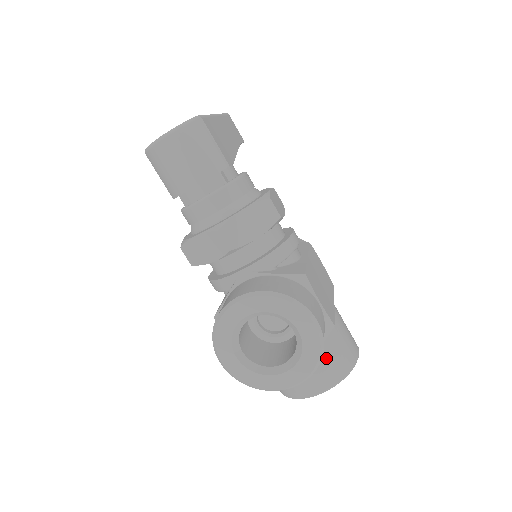
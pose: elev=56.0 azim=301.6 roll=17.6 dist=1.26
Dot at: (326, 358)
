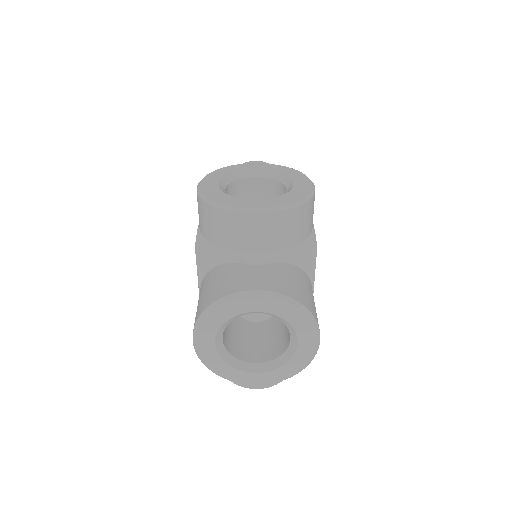
Dot at: (289, 275)
